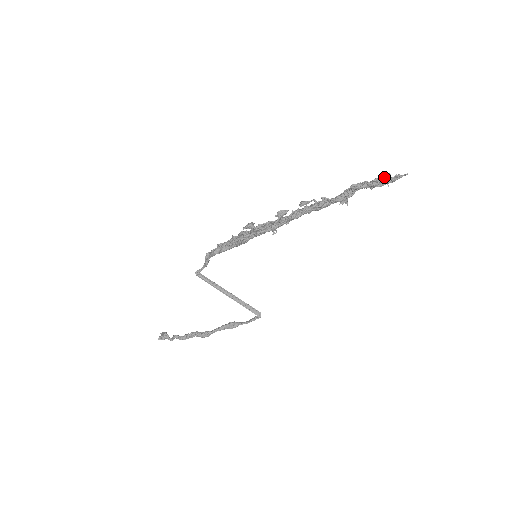
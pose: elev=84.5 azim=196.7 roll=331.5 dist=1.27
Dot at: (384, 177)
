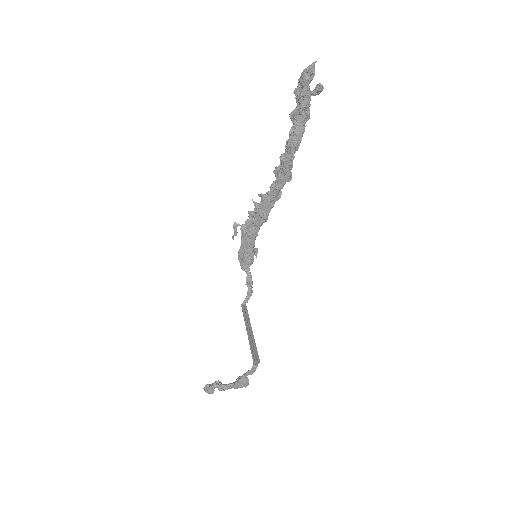
Dot at: (314, 90)
